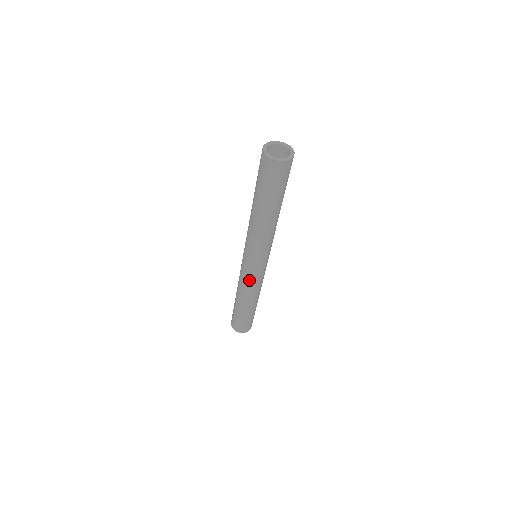
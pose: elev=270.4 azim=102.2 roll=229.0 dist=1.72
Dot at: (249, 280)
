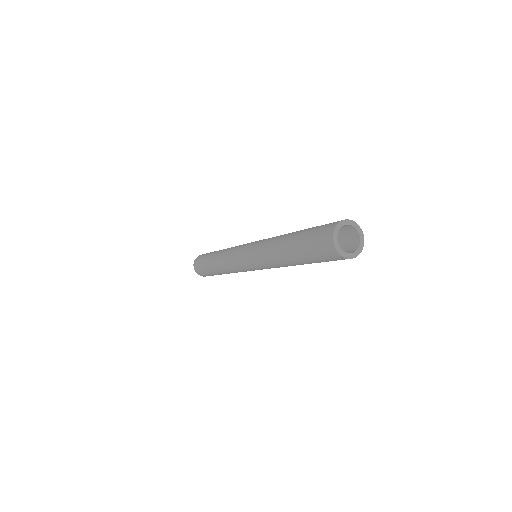
Dot at: (235, 267)
